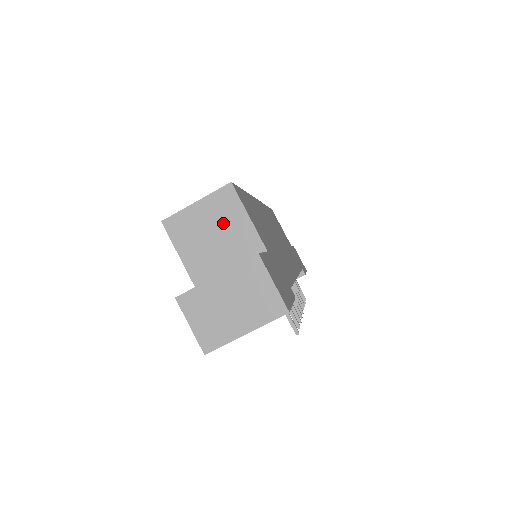
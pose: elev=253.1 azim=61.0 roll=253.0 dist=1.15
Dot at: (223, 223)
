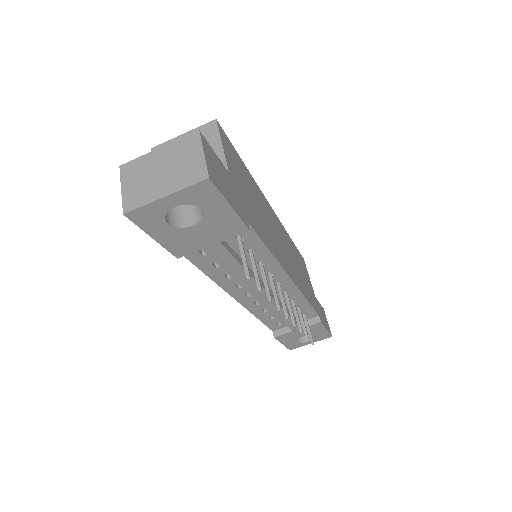
Dot at: occluded
